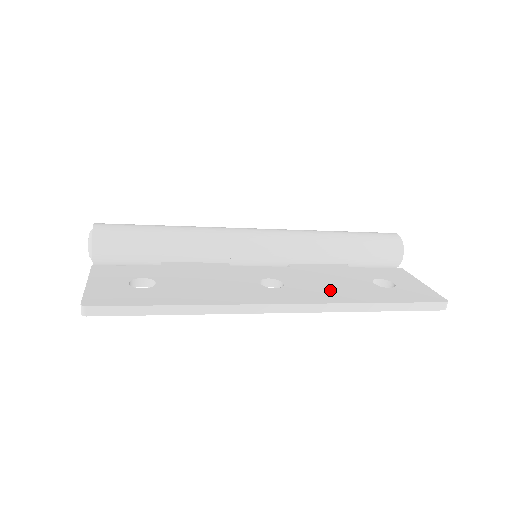
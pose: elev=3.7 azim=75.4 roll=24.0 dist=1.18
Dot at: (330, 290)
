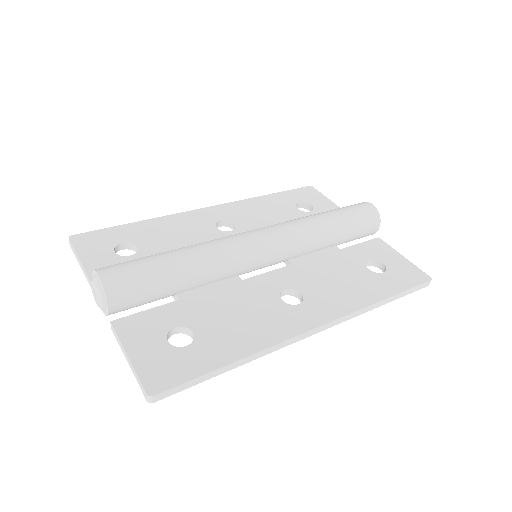
Dot at: (342, 292)
